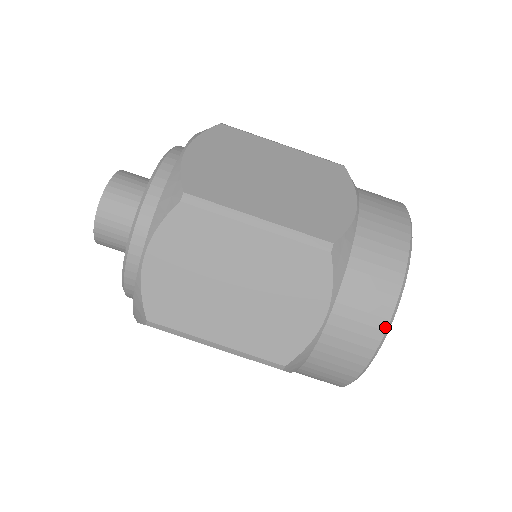
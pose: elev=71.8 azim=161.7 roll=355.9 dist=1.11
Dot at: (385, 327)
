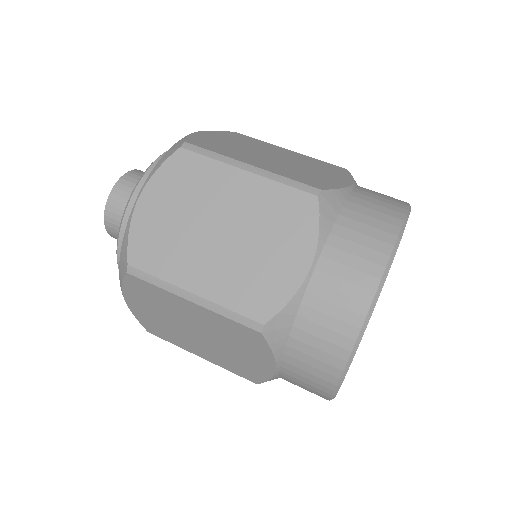
Dot at: (333, 388)
